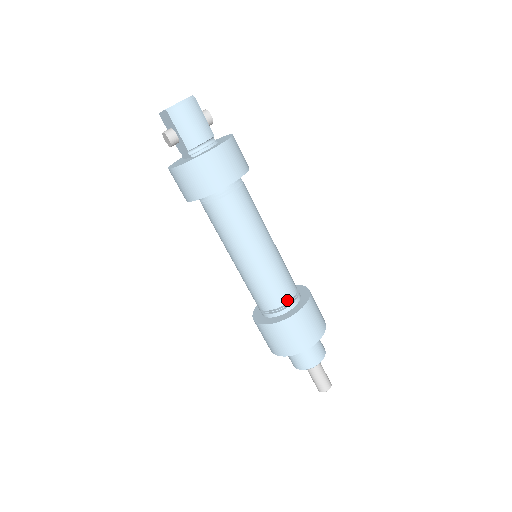
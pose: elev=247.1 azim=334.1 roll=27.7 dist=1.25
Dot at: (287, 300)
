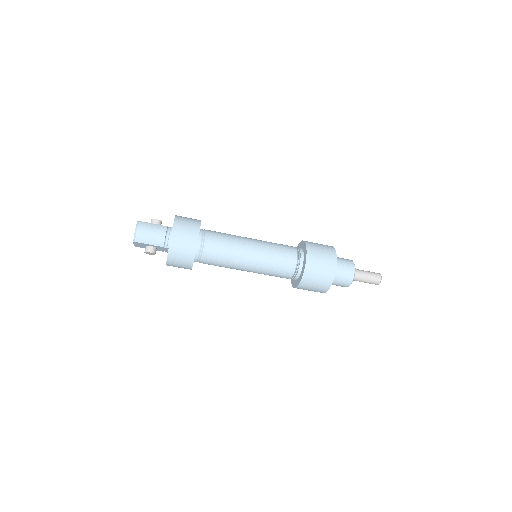
Dot at: (295, 259)
